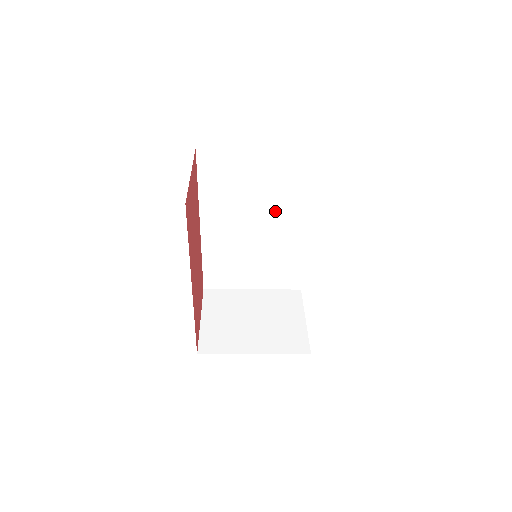
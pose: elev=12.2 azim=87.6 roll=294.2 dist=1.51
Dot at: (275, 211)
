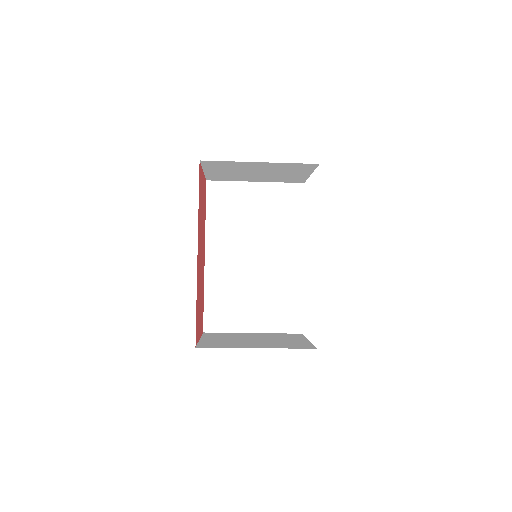
Dot at: (272, 240)
